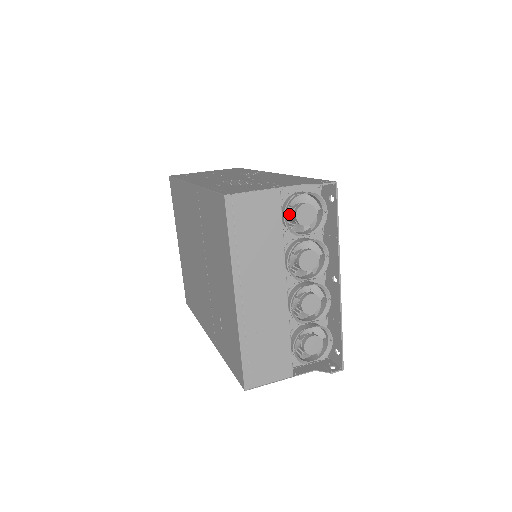
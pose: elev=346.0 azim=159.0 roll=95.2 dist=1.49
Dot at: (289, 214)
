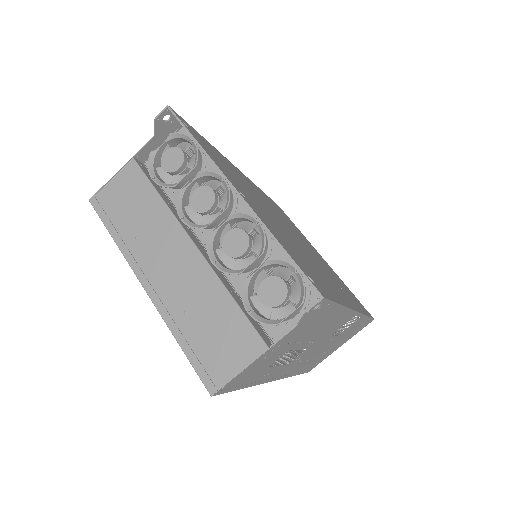
Dot at: (165, 174)
